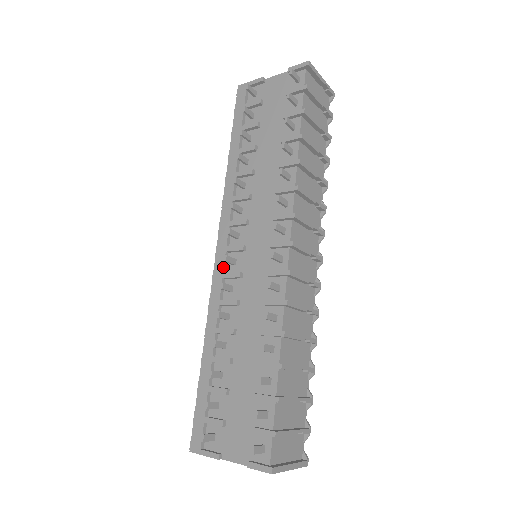
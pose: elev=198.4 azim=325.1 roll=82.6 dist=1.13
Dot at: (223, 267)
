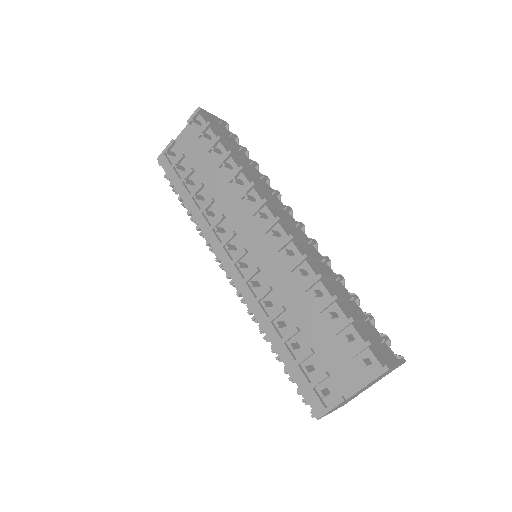
Dot at: (240, 275)
